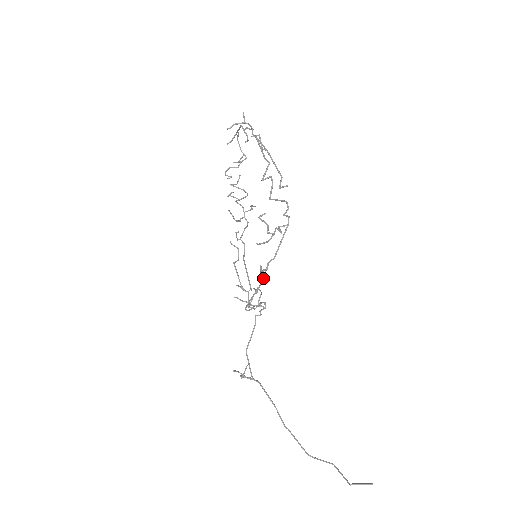
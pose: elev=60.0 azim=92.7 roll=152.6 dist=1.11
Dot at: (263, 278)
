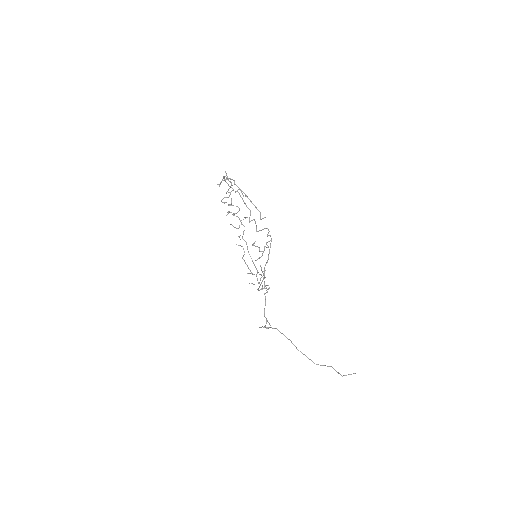
Dot at: (264, 276)
